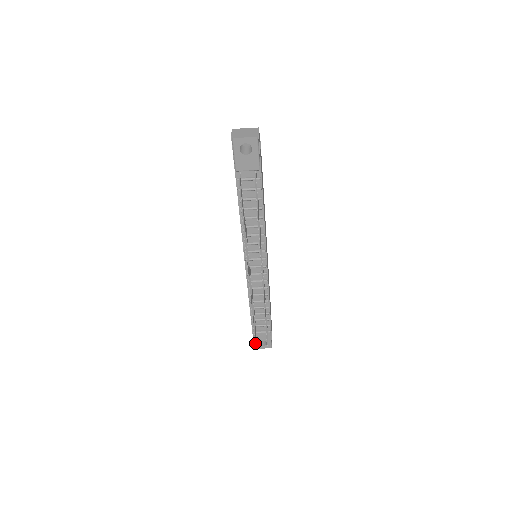
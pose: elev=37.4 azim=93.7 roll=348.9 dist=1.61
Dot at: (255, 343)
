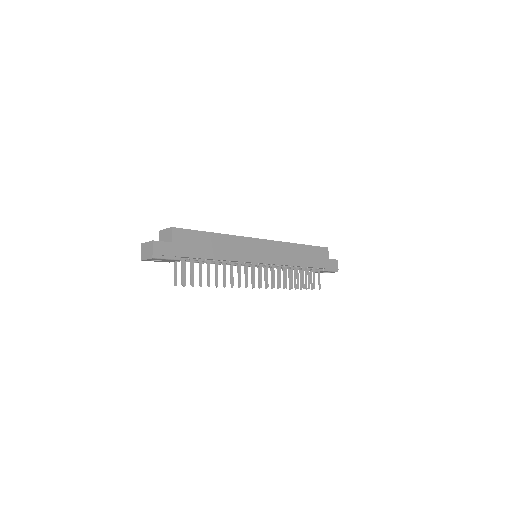
Dot at: occluded
